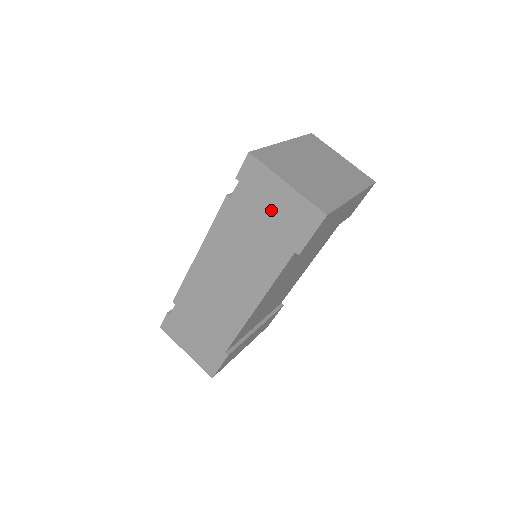
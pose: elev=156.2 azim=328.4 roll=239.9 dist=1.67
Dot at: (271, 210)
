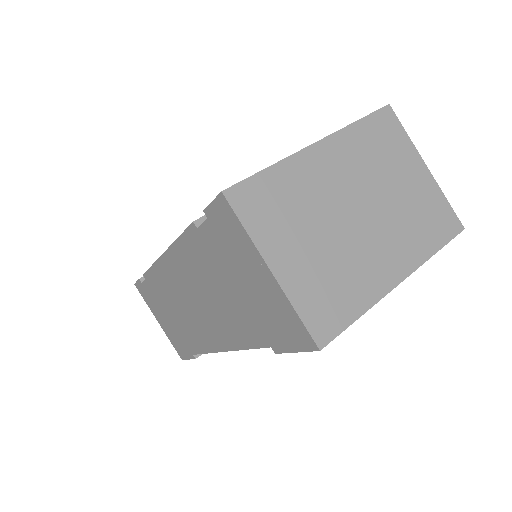
Dot at: (246, 283)
